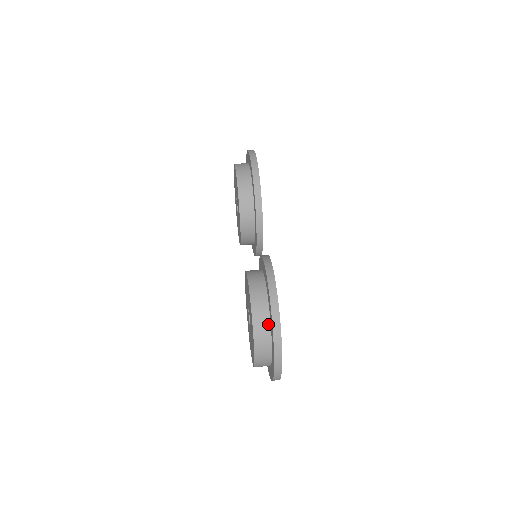
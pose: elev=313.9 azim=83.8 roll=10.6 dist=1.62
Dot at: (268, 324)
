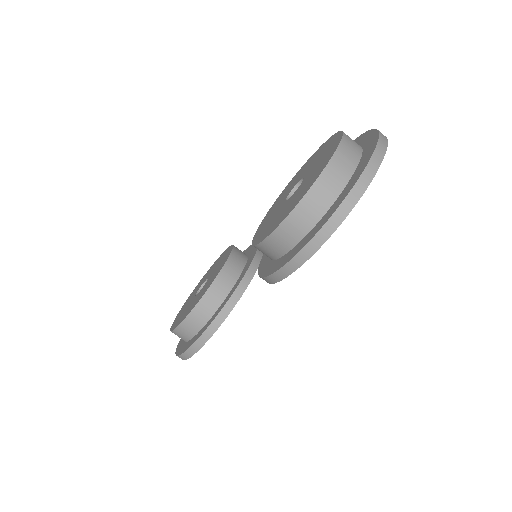
Dot at: occluded
